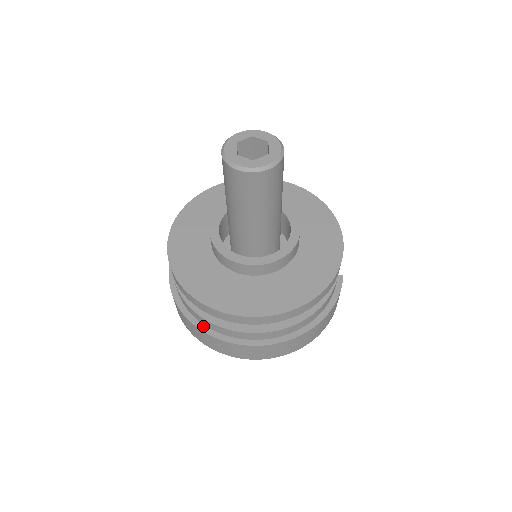
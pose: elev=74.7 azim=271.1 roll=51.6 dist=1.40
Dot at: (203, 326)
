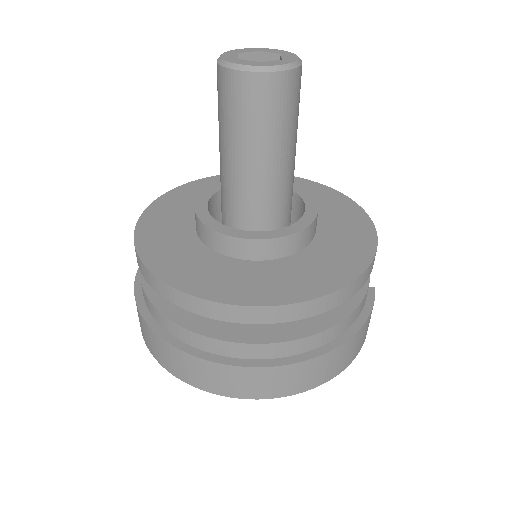
Dot at: (175, 340)
